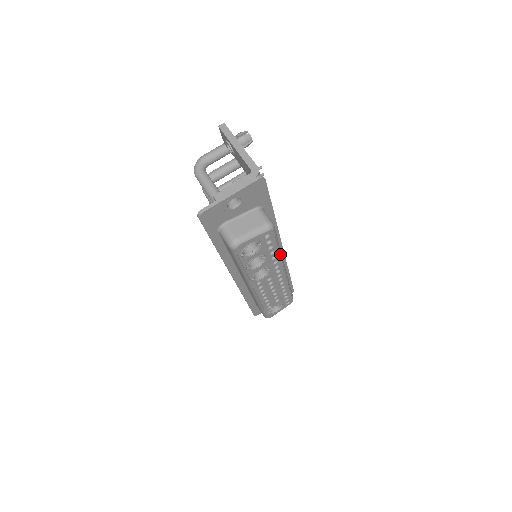
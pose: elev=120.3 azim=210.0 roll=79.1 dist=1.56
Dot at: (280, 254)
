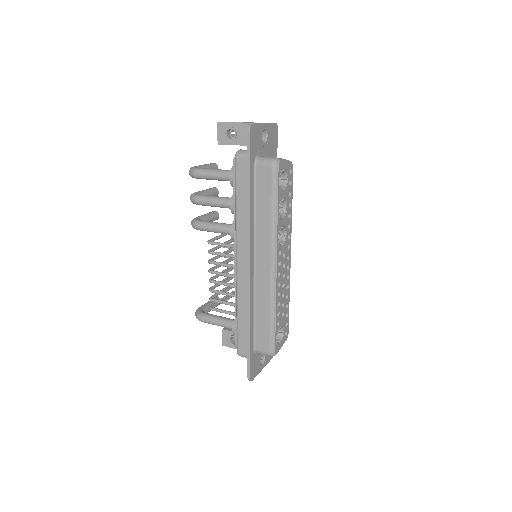
Dot at: (291, 217)
